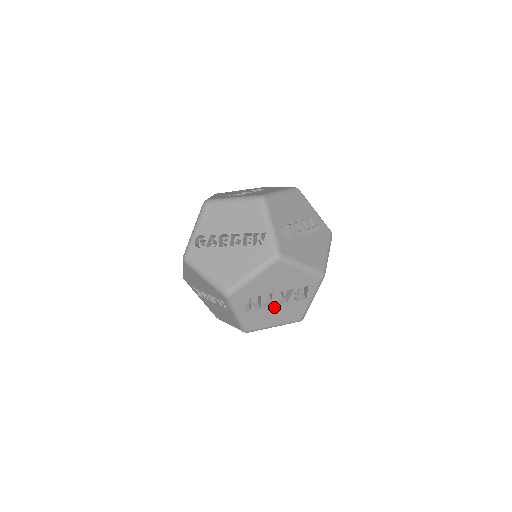
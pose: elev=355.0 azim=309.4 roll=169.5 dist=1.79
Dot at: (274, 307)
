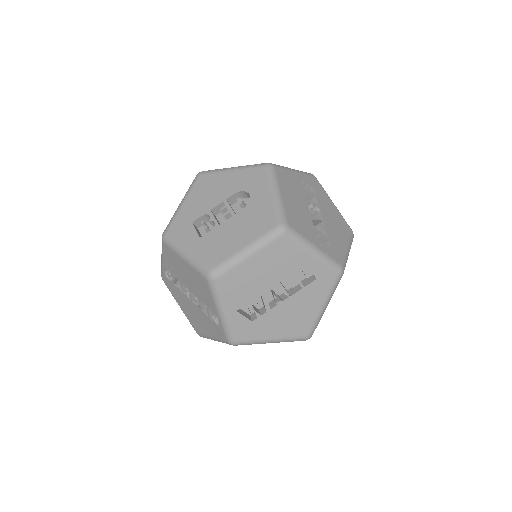
Dot at: occluded
